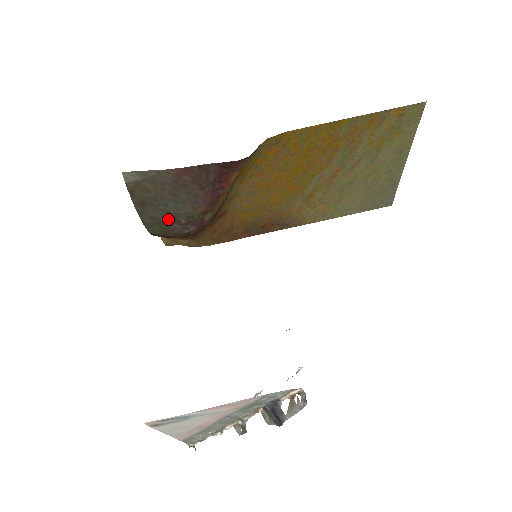
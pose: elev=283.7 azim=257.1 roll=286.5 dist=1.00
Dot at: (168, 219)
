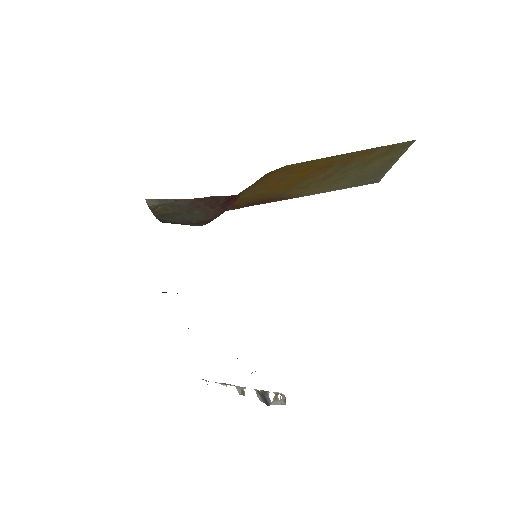
Dot at: (183, 222)
